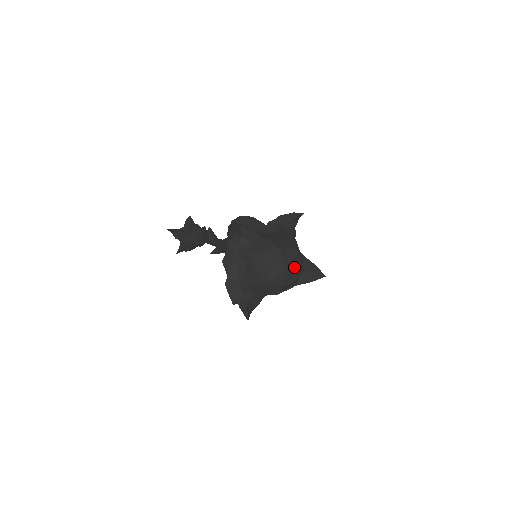
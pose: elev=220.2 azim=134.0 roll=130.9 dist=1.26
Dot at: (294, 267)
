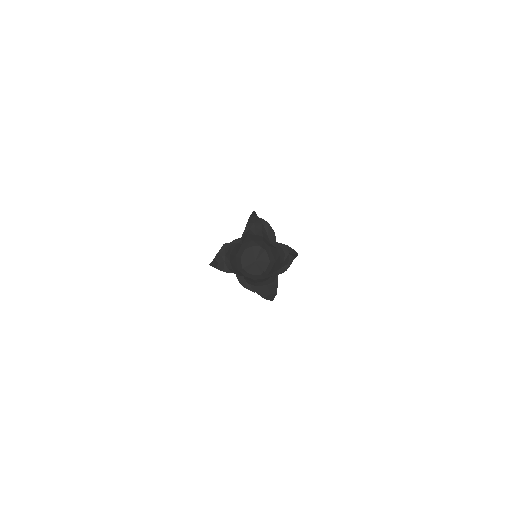
Dot at: (259, 266)
